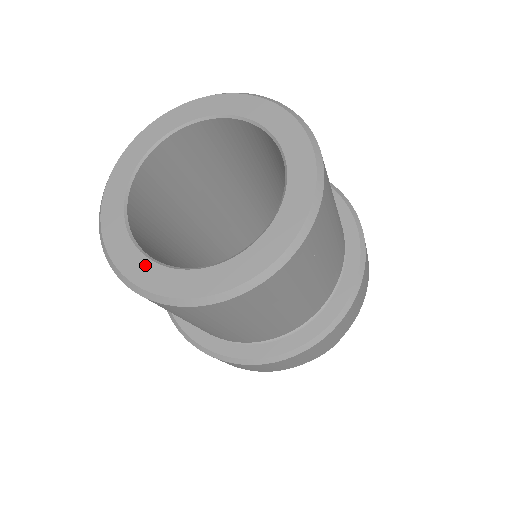
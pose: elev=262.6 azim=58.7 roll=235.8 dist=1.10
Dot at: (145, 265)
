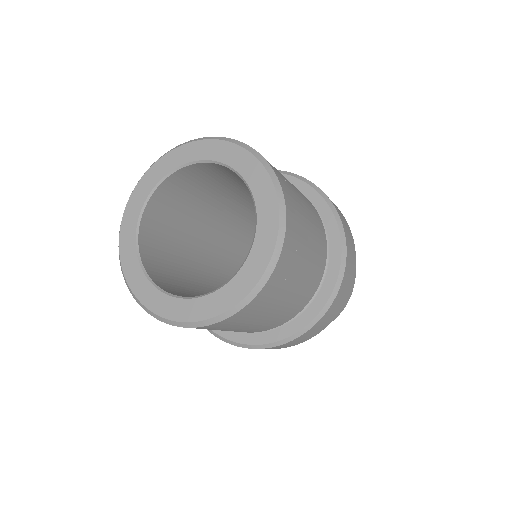
Dot at: (167, 301)
